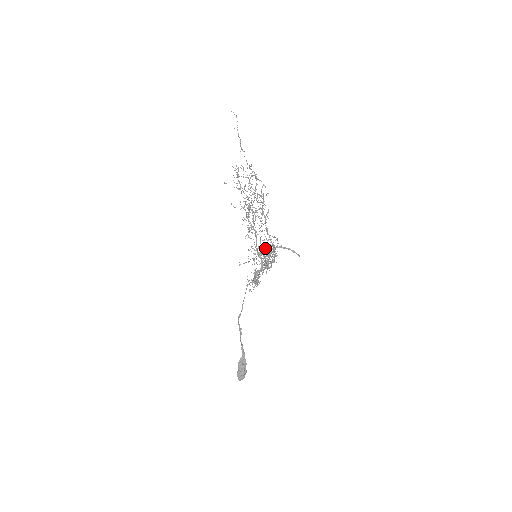
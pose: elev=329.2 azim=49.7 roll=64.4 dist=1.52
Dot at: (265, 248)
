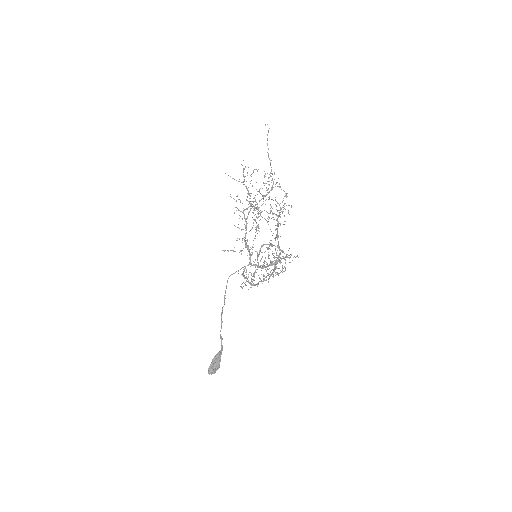
Dot at: occluded
